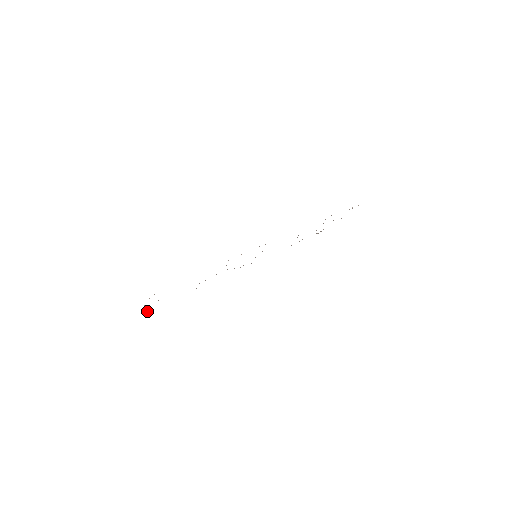
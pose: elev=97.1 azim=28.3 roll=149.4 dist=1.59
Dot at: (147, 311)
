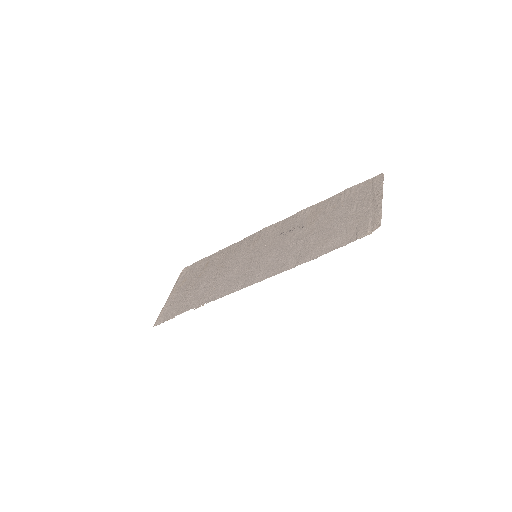
Dot at: (191, 267)
